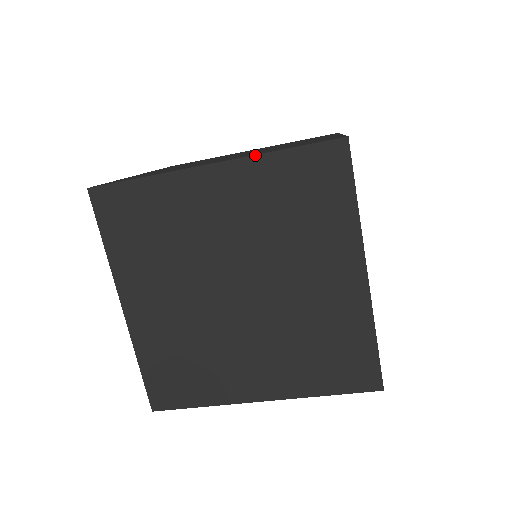
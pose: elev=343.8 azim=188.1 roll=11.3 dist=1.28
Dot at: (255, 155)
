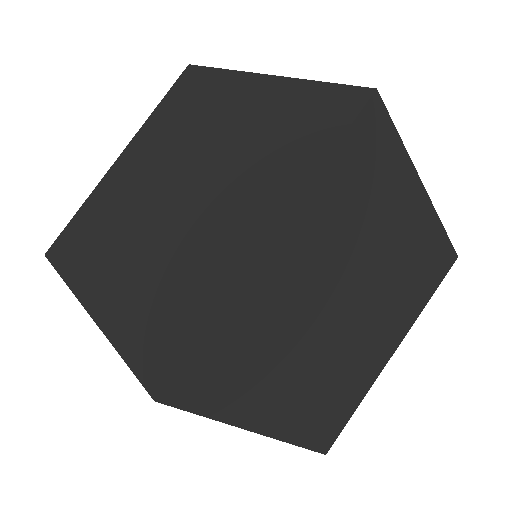
Dot at: occluded
